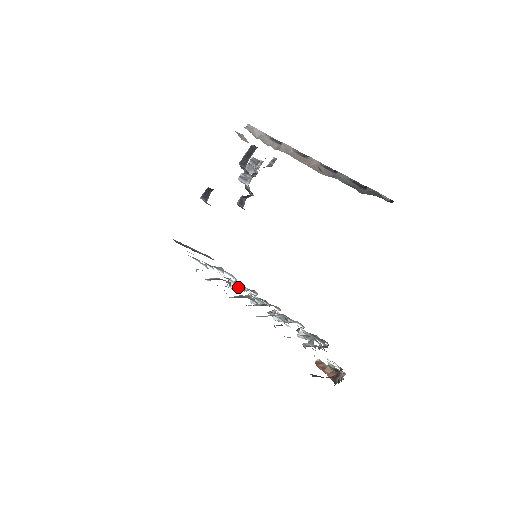
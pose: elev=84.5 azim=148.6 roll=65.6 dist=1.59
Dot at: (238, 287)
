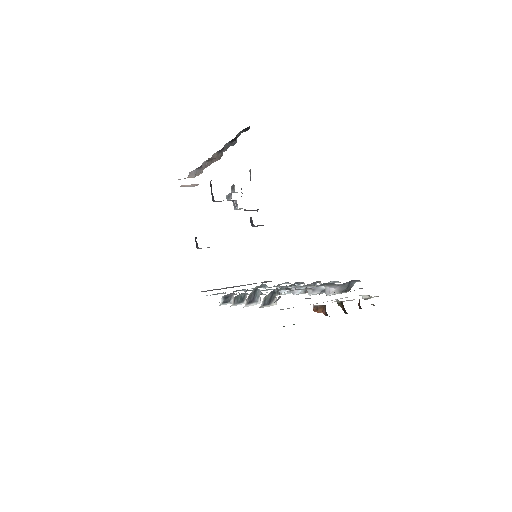
Dot at: occluded
